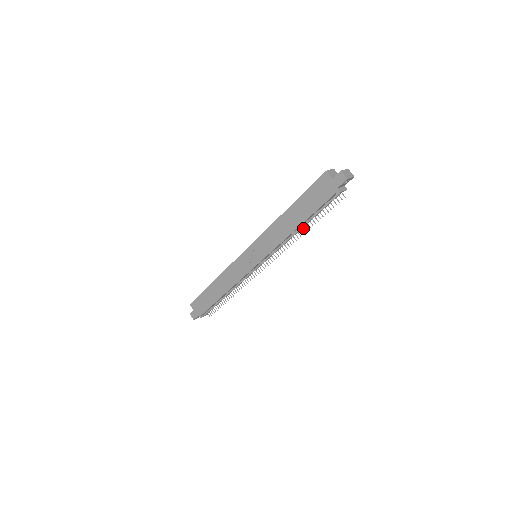
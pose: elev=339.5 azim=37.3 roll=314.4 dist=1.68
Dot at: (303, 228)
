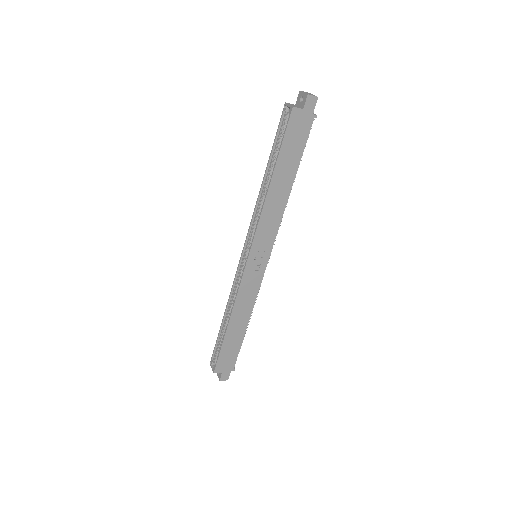
Dot at: occluded
